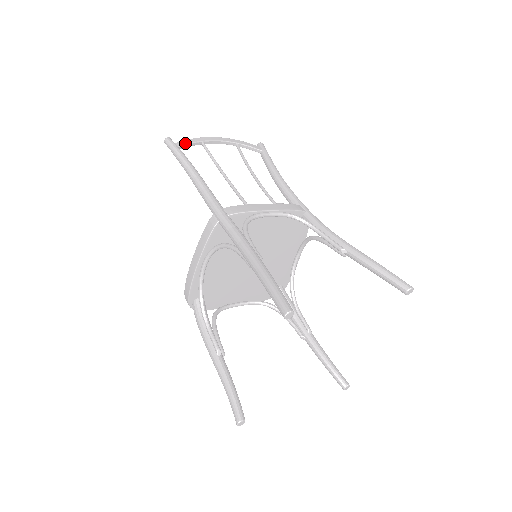
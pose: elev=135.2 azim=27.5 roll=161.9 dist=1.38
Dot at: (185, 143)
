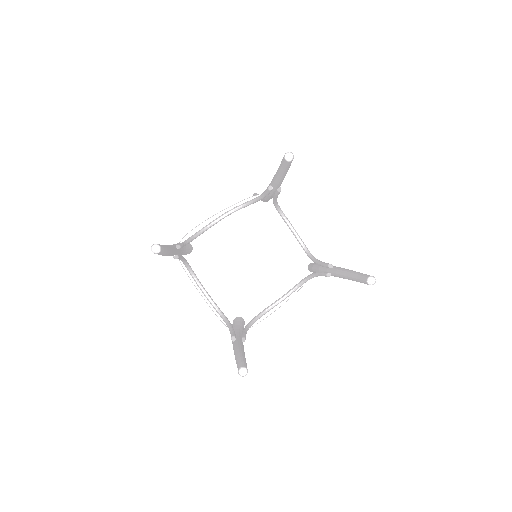
Dot at: occluded
